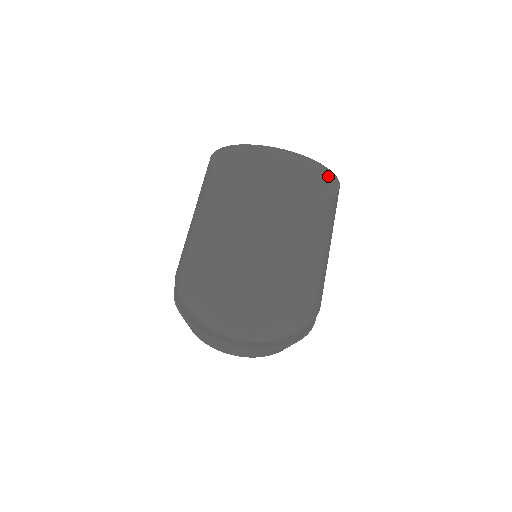
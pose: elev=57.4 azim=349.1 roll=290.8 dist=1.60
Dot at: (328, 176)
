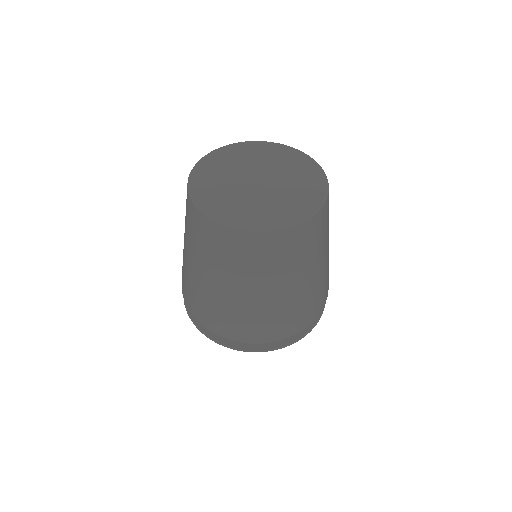
Dot at: (300, 158)
